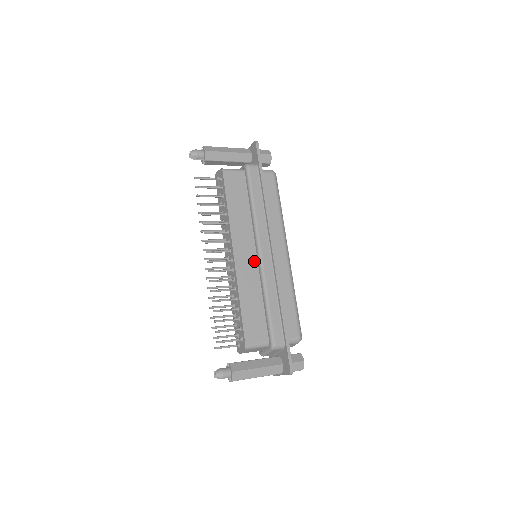
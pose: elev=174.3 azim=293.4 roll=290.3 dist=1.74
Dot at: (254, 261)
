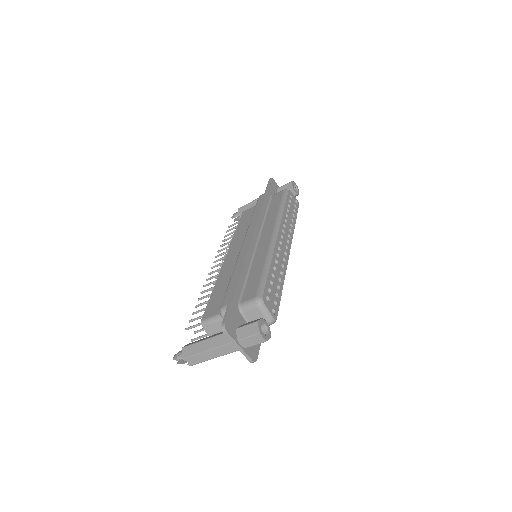
Dot at: occluded
